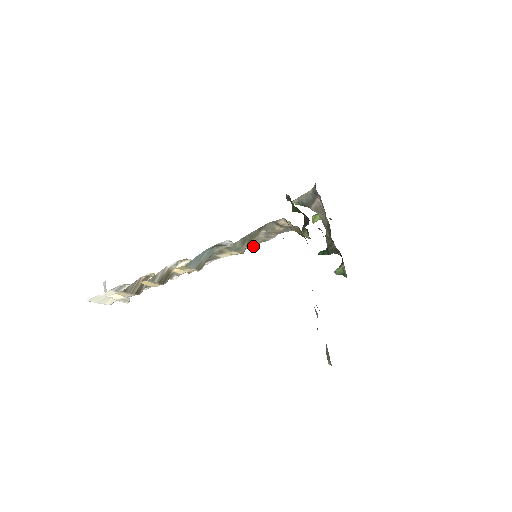
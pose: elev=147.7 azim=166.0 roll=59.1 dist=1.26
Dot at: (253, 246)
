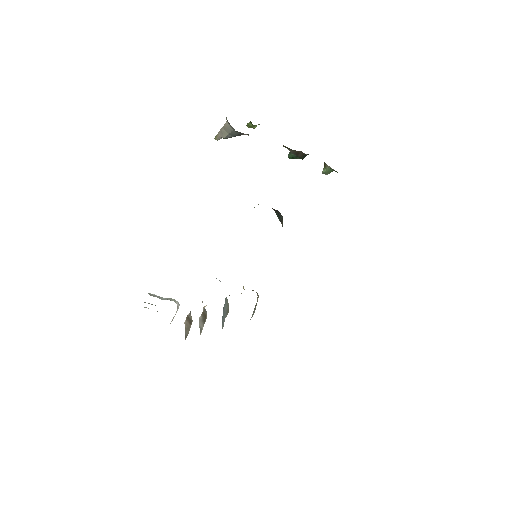
Dot at: occluded
